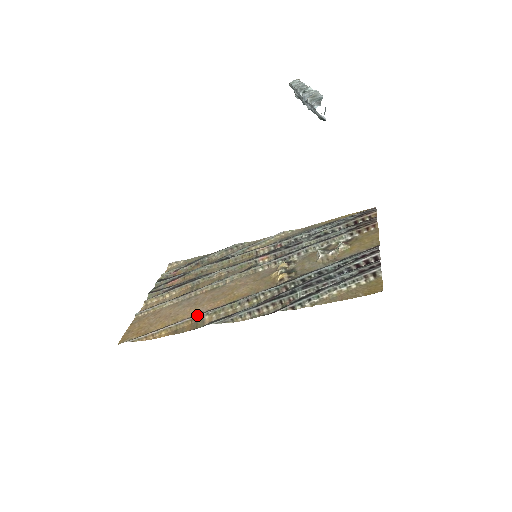
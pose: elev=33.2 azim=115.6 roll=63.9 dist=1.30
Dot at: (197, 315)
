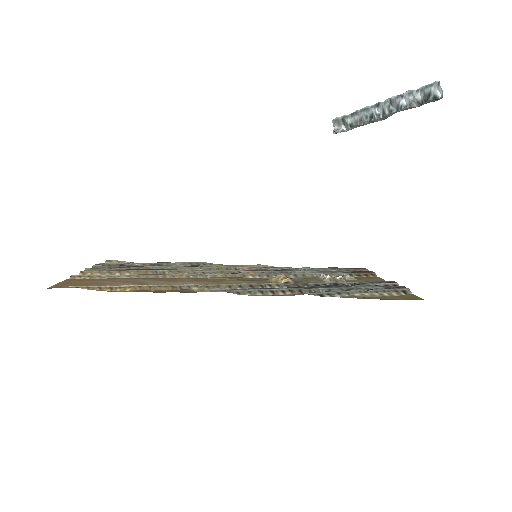
Dot at: occluded
